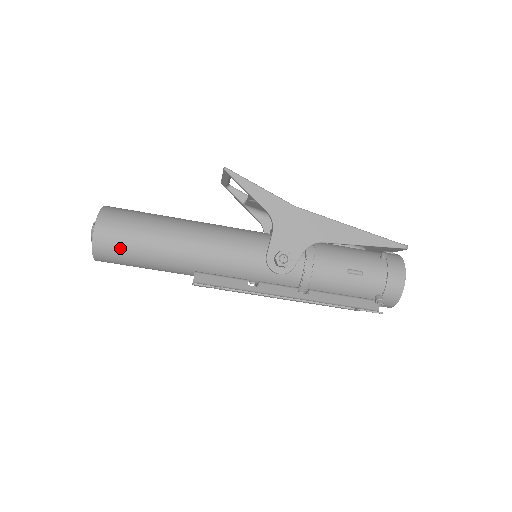
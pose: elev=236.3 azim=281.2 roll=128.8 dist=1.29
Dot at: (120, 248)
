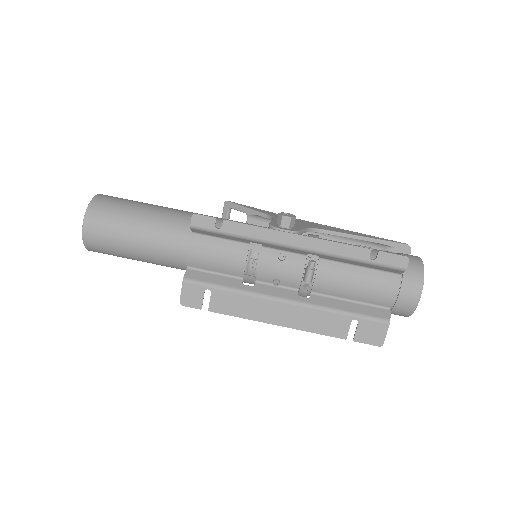
Dot at: (118, 206)
